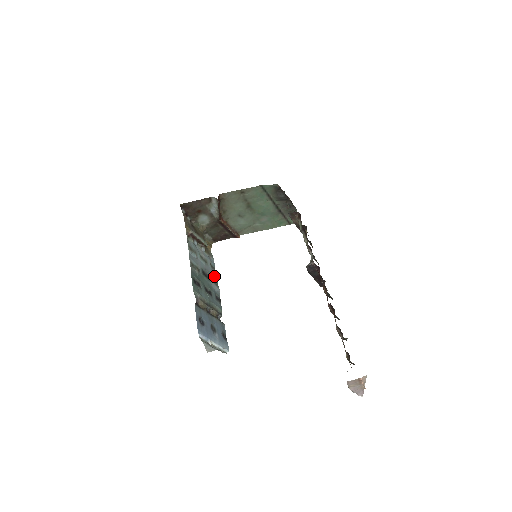
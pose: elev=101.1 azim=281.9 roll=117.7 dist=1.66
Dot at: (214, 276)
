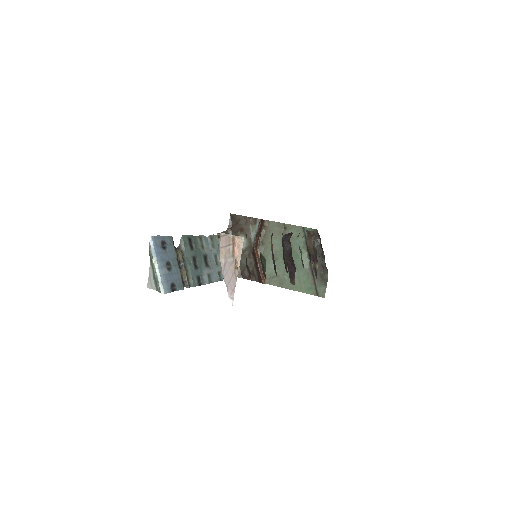
Dot at: (214, 278)
